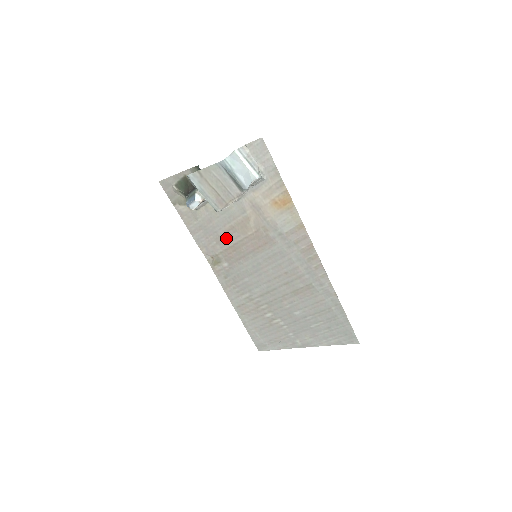
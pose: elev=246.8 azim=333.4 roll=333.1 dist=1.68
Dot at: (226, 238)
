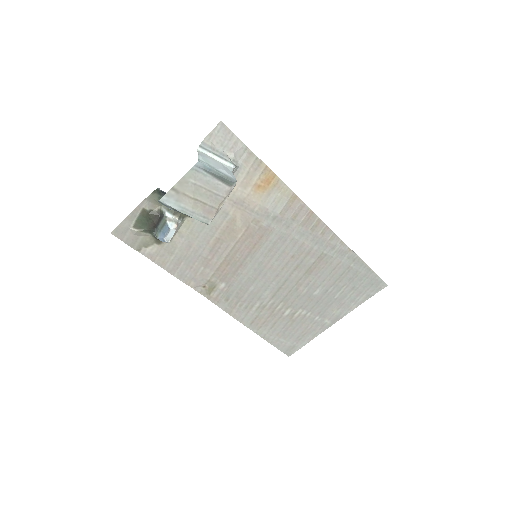
Dot at: (214, 256)
